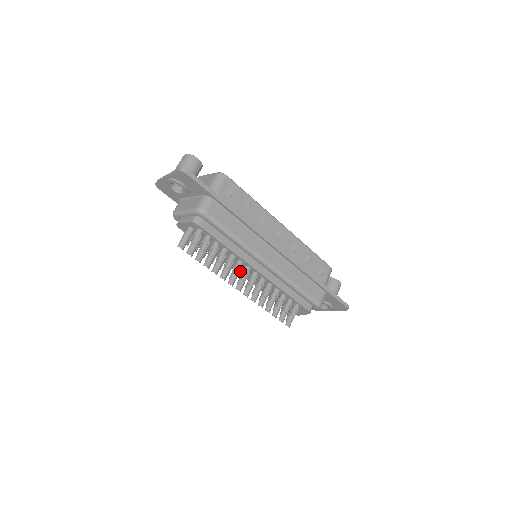
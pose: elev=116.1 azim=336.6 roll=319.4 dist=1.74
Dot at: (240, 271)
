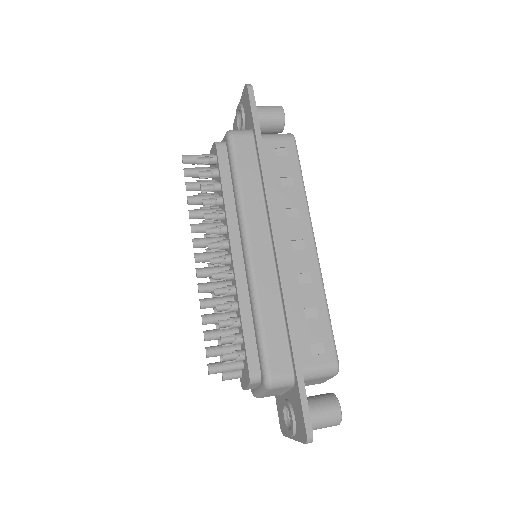
Dot at: occluded
